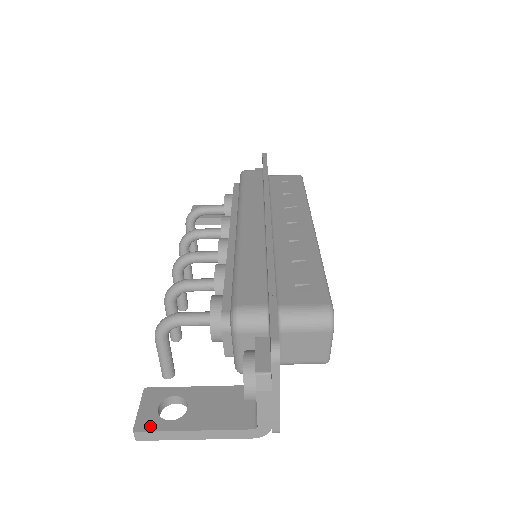
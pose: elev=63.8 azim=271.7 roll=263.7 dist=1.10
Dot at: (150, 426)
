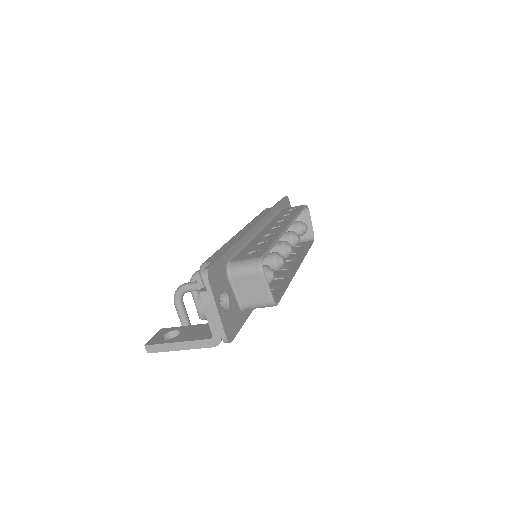
Dot at: (154, 342)
